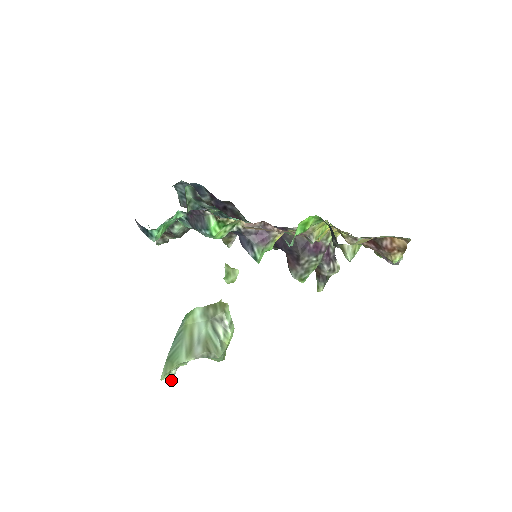
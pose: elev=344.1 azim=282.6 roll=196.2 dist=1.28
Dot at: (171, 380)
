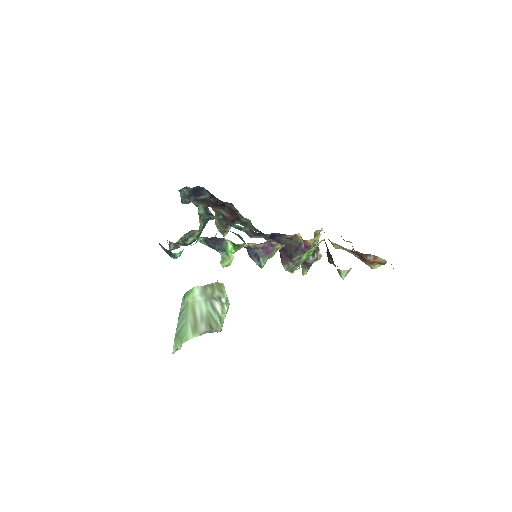
Dot at: occluded
